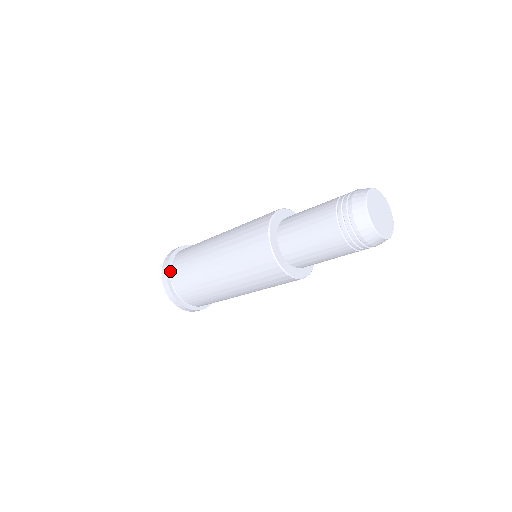
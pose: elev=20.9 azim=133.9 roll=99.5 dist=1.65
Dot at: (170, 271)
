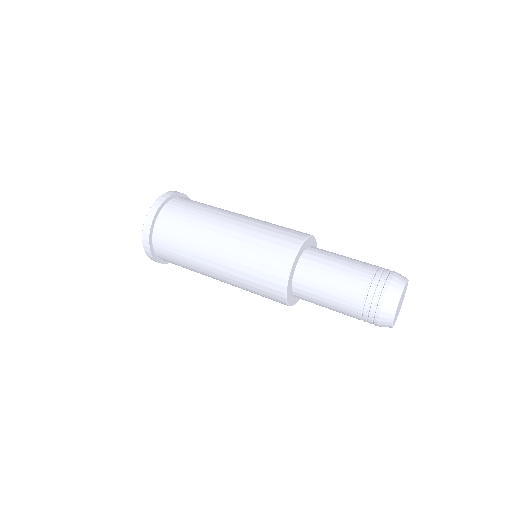
Dot at: occluded
